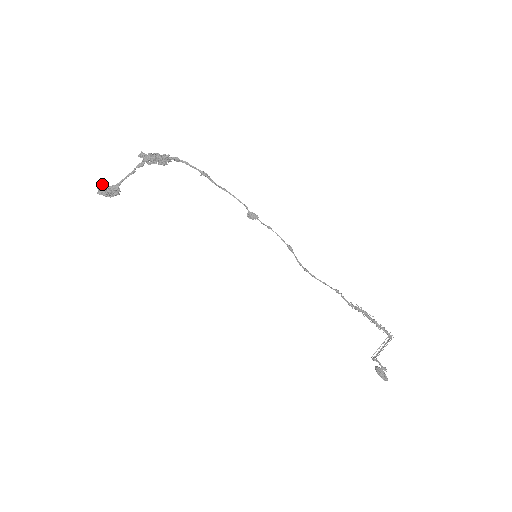
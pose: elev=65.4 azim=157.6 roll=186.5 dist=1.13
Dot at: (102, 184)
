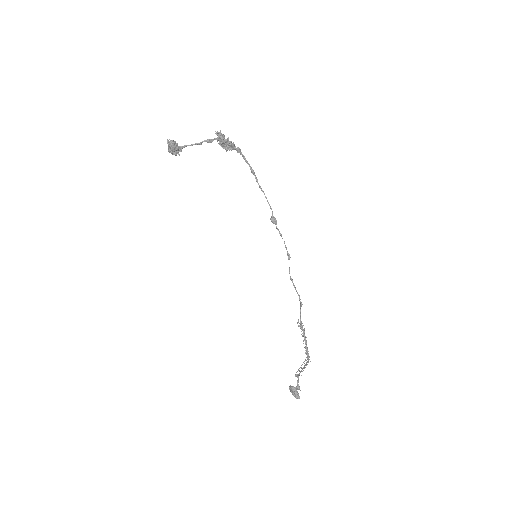
Dot at: occluded
